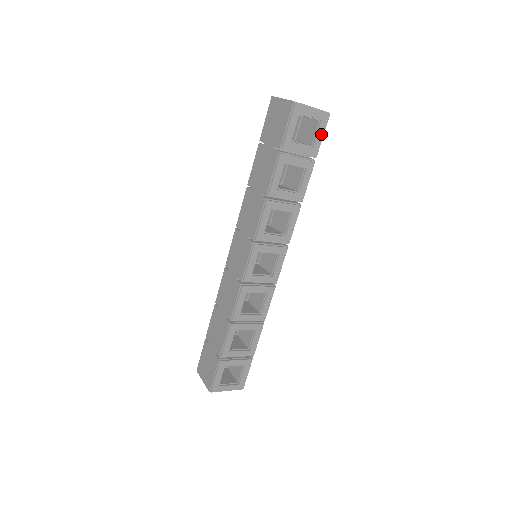
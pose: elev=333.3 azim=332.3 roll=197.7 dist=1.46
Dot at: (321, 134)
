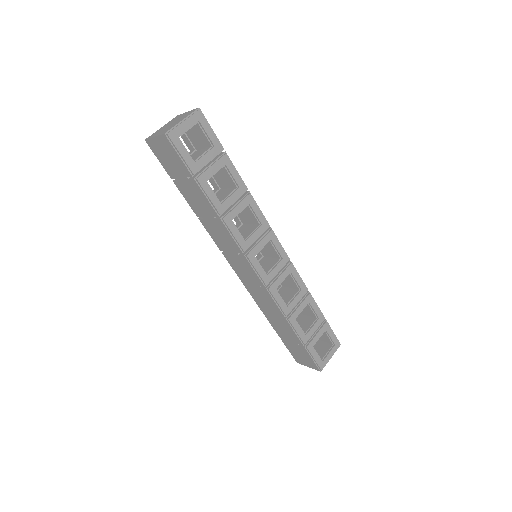
Dot at: (209, 130)
